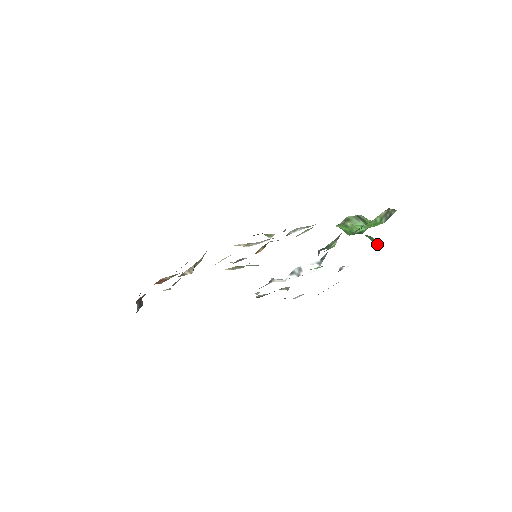
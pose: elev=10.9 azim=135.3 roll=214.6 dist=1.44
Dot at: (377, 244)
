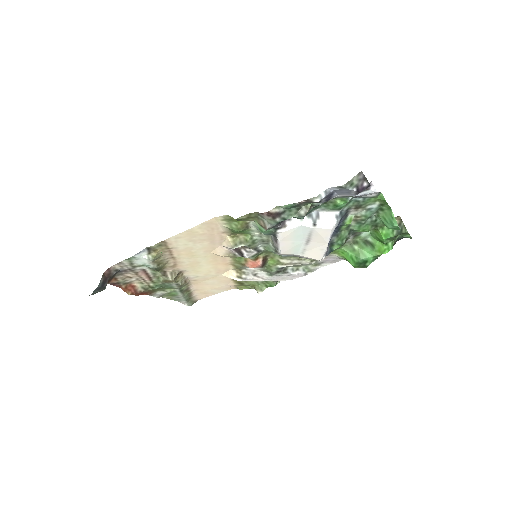
Dot at: (394, 224)
